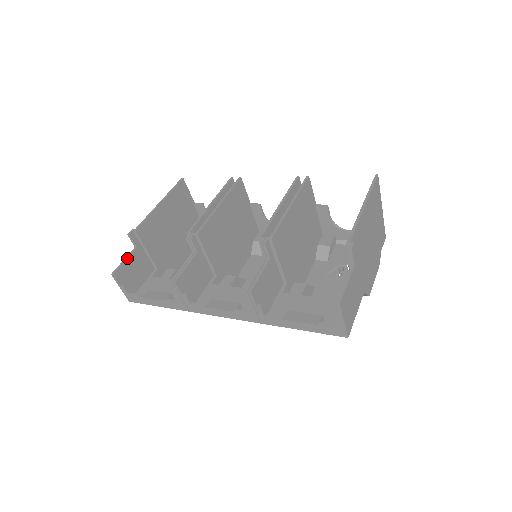
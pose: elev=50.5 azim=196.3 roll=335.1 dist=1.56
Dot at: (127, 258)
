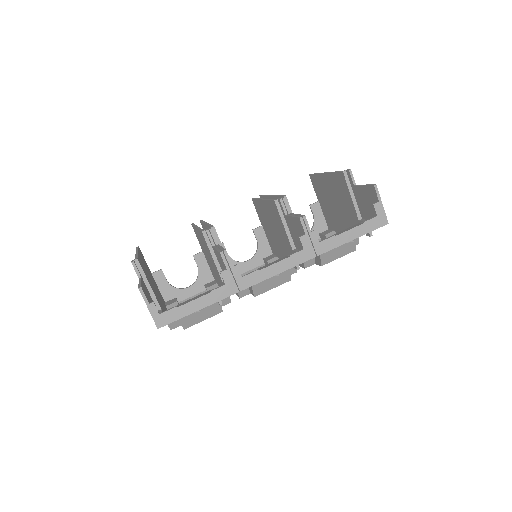
Dot at: (141, 281)
